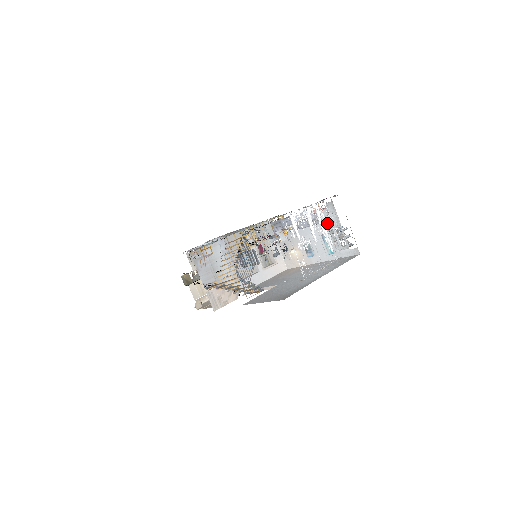
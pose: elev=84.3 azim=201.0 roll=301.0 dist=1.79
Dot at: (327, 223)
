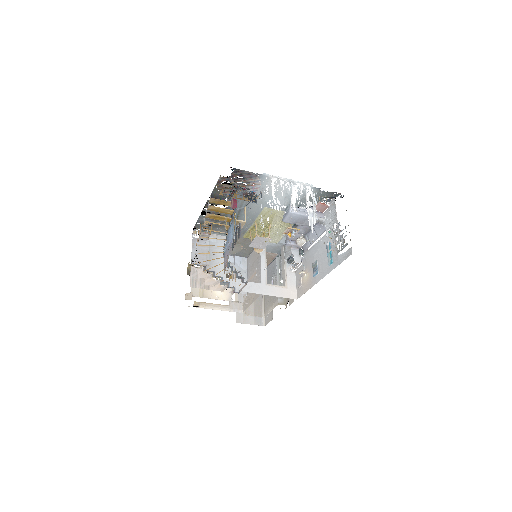
Dot at: (328, 223)
